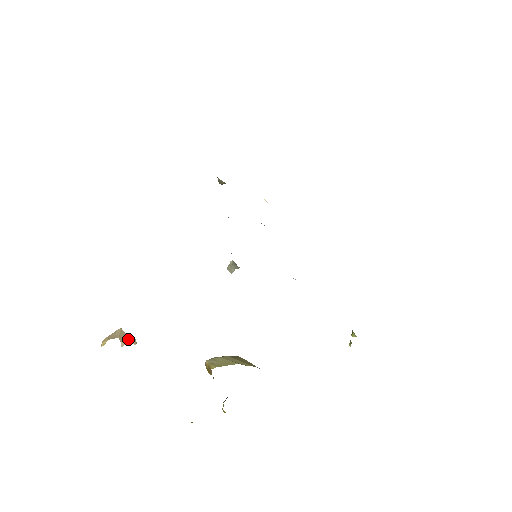
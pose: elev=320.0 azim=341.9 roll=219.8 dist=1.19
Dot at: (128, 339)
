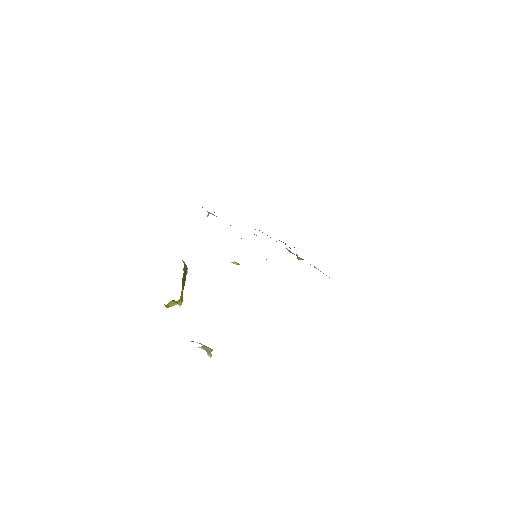
Dot at: (208, 351)
